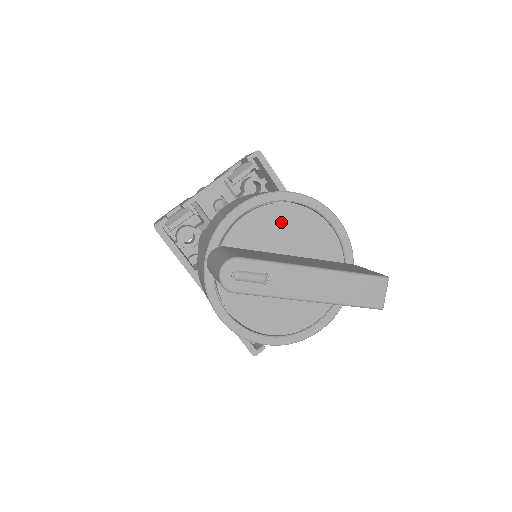
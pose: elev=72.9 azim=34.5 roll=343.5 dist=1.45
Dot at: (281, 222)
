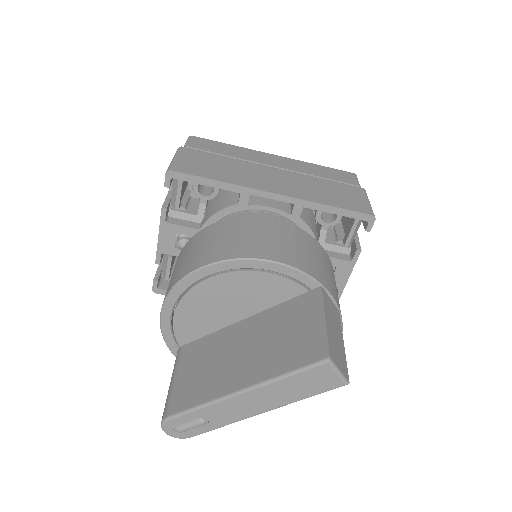
Dot at: (210, 300)
